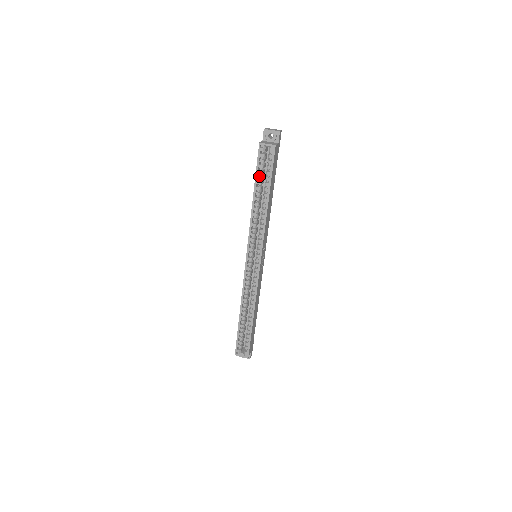
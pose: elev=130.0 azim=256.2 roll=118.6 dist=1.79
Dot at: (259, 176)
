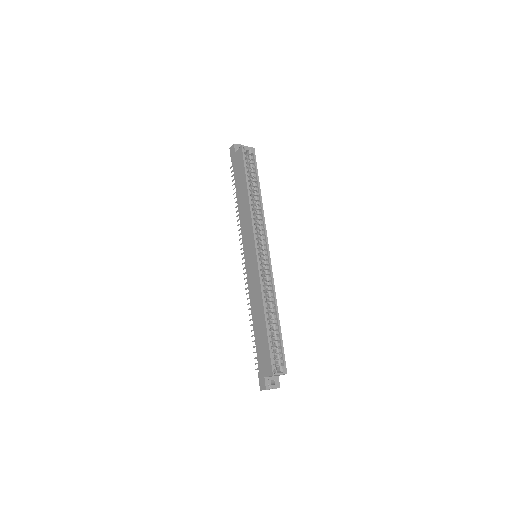
Dot at: (247, 173)
